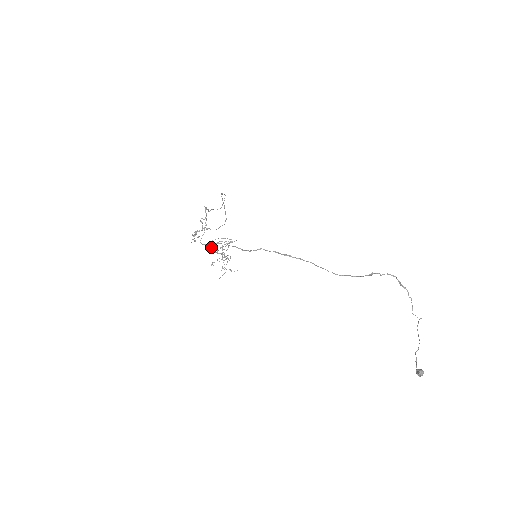
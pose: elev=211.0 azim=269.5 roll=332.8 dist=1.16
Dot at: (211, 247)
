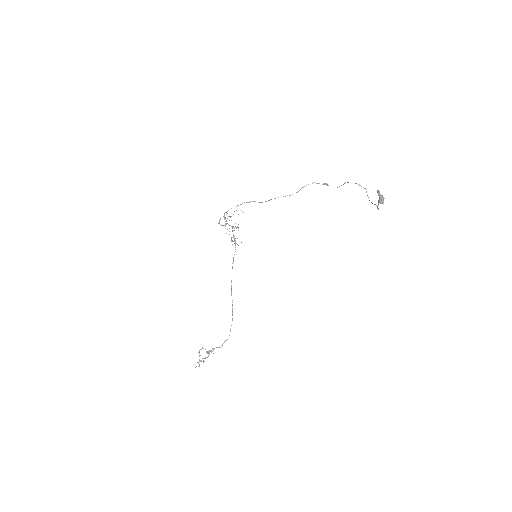
Dot at: occluded
